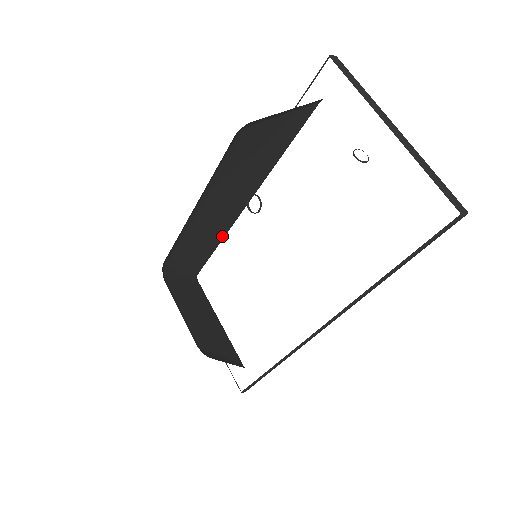
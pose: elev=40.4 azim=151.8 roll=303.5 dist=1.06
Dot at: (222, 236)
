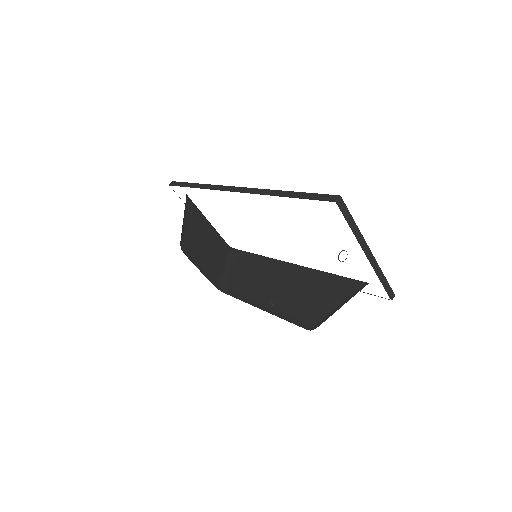
Dot at: occluded
